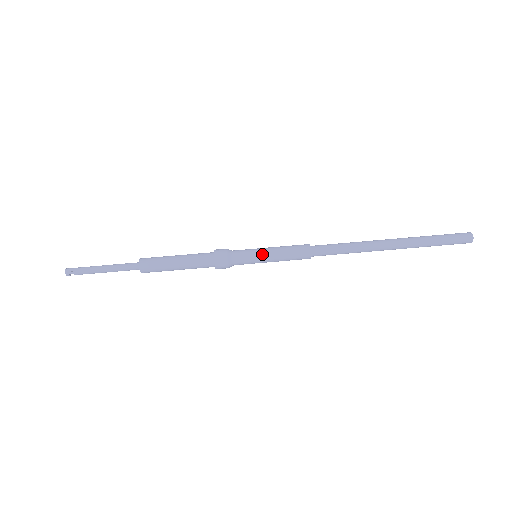
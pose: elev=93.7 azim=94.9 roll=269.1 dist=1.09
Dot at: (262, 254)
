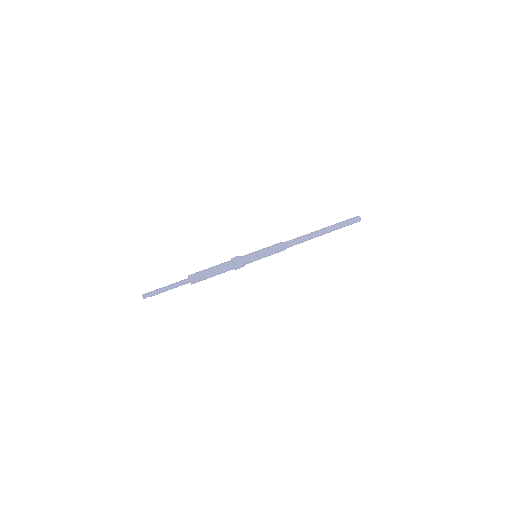
Dot at: (261, 254)
